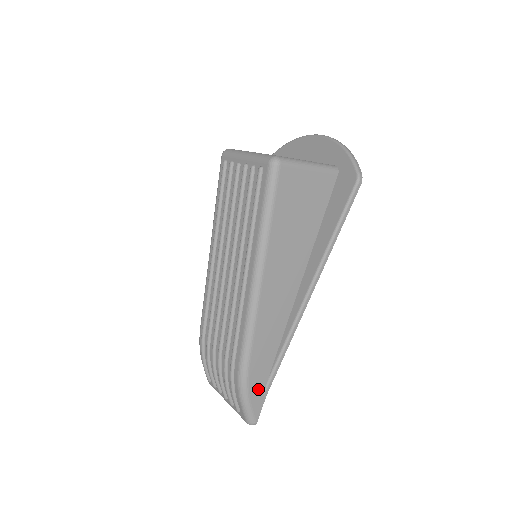
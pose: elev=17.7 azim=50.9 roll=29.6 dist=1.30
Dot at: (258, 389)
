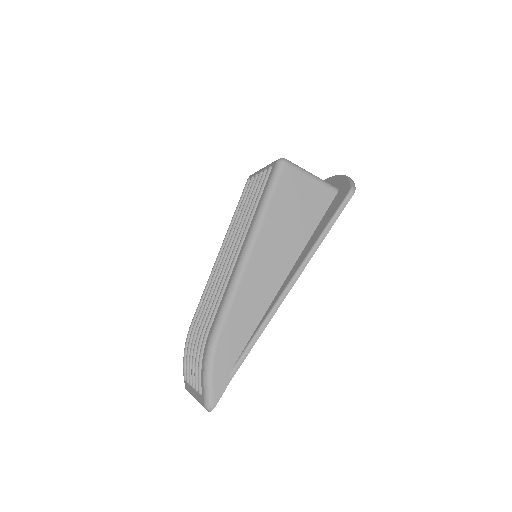
Dot at: (224, 367)
